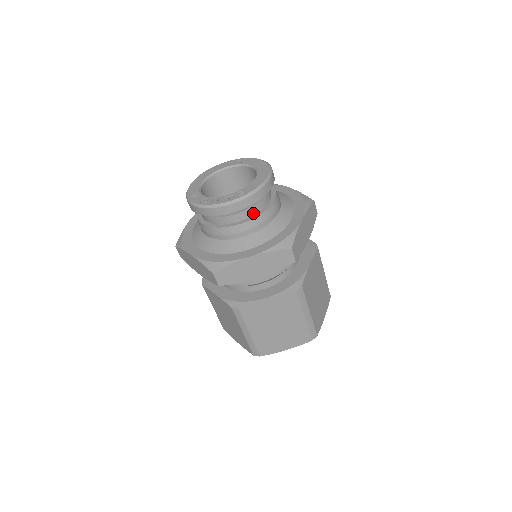
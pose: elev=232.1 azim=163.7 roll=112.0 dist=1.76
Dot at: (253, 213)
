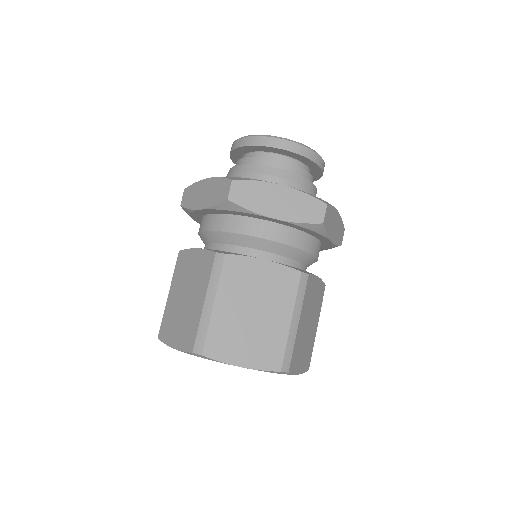
Dot at: (296, 173)
